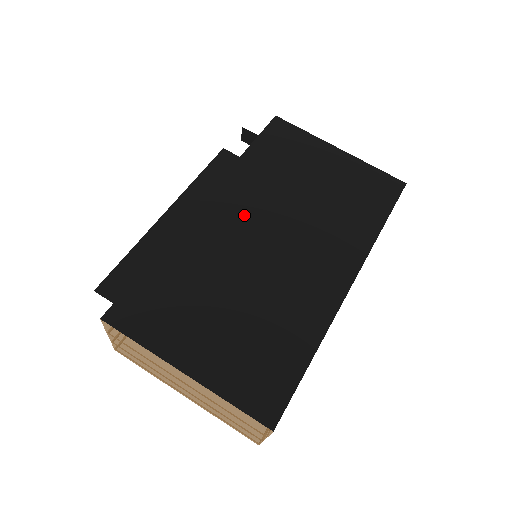
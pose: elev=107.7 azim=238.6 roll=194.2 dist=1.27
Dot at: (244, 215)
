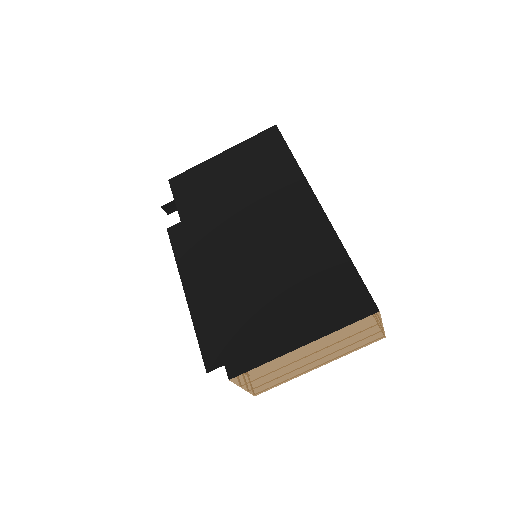
Dot at: (223, 243)
